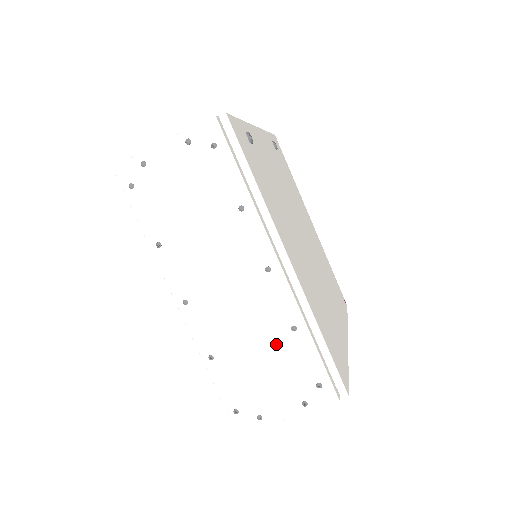
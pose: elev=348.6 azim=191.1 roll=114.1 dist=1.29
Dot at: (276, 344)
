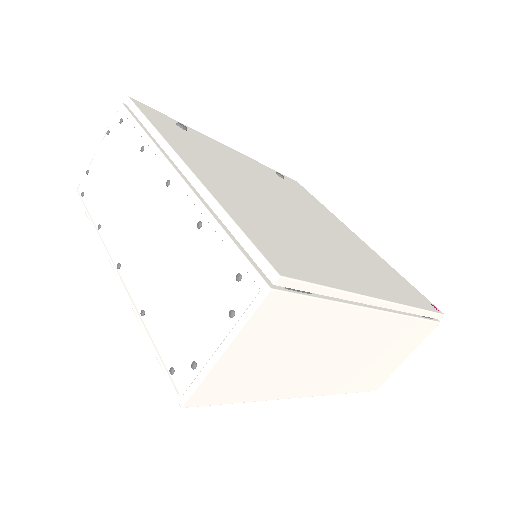
Dot at: (189, 256)
